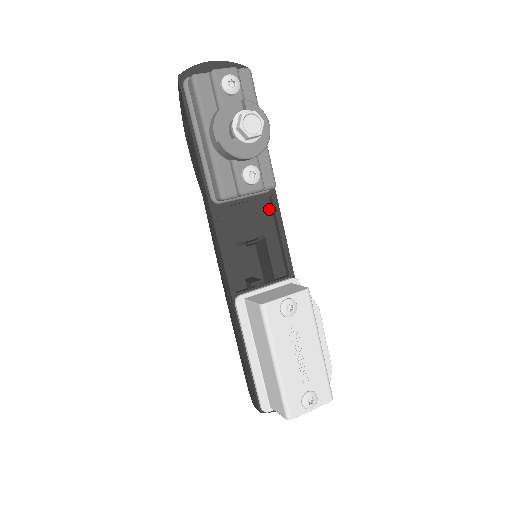
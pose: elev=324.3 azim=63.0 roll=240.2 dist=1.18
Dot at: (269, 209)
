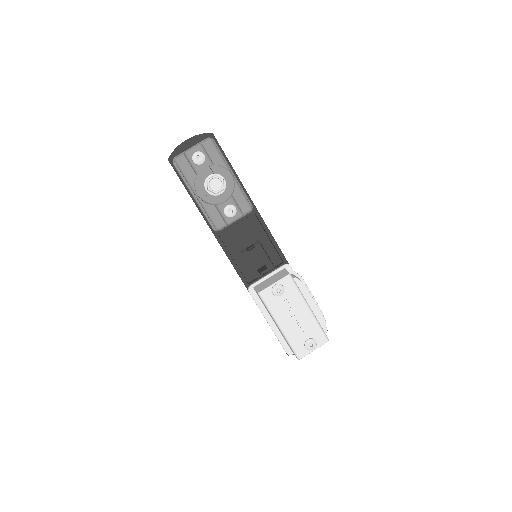
Dot at: (257, 222)
